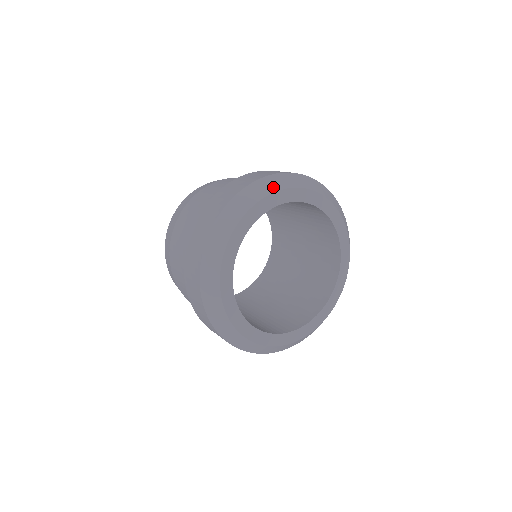
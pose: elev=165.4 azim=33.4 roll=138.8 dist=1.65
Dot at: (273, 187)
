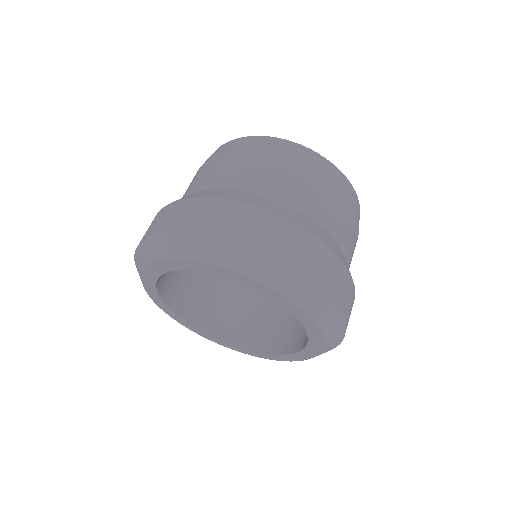
Dot at: (143, 261)
